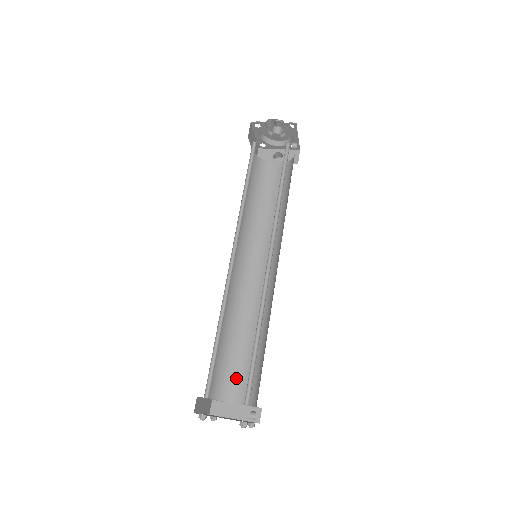
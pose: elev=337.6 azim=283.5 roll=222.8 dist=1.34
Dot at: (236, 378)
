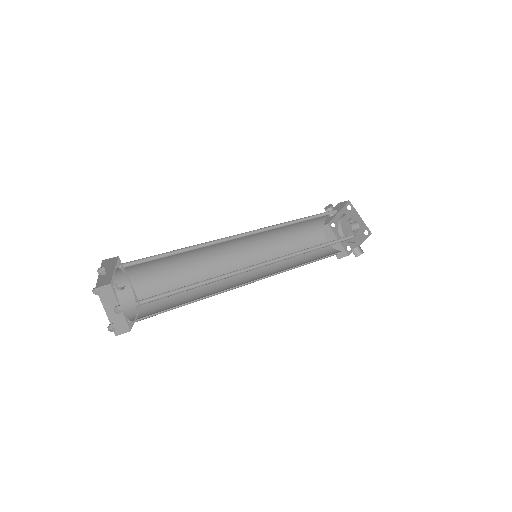
Dot at: occluded
